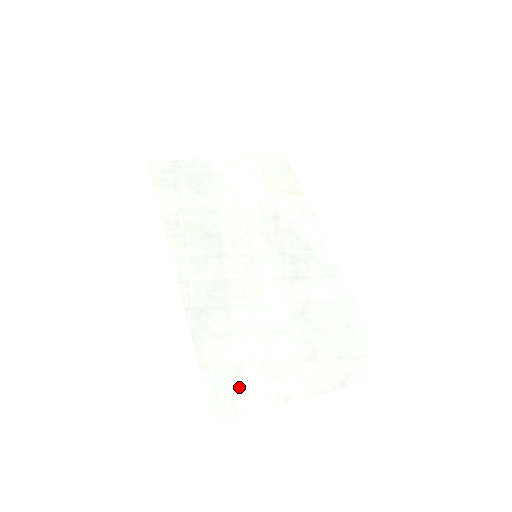
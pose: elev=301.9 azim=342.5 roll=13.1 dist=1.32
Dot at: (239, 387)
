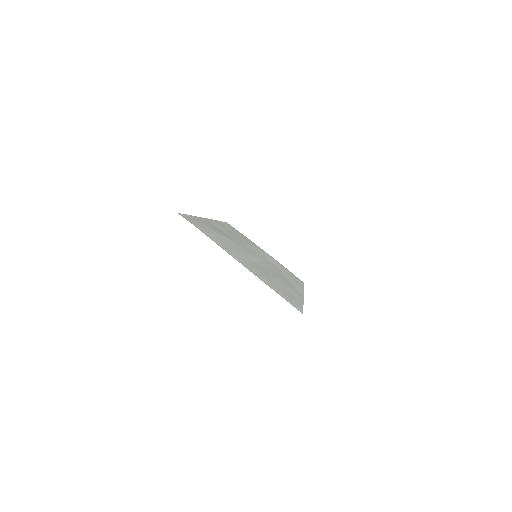
Dot at: (204, 229)
